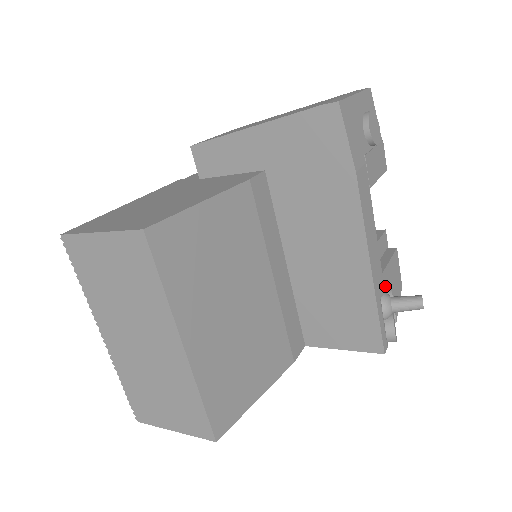
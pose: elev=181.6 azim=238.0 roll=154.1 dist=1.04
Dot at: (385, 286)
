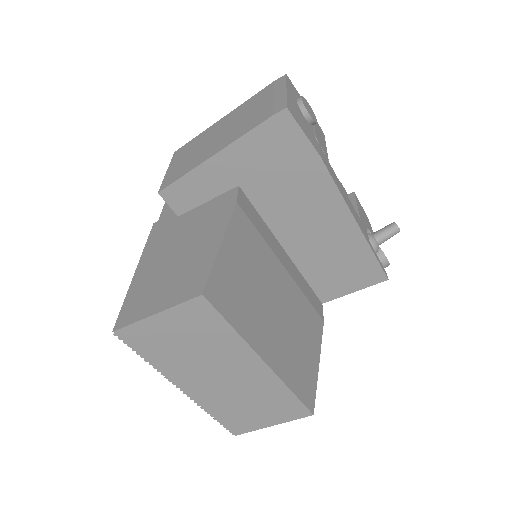
Dot at: (365, 229)
